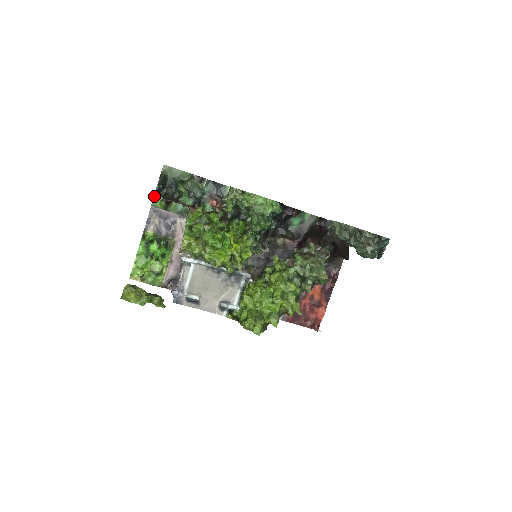
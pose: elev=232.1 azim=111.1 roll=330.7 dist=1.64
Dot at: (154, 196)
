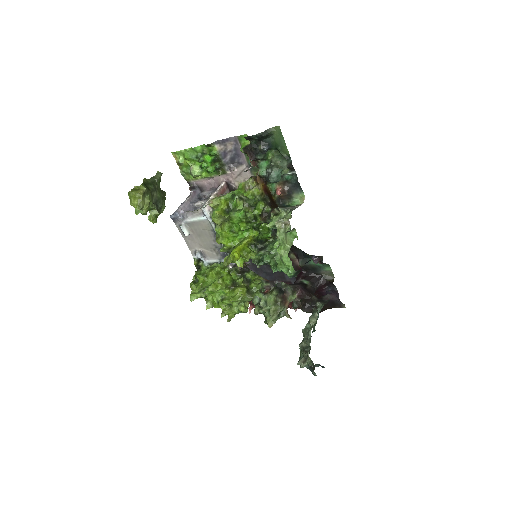
Dot at: (246, 134)
